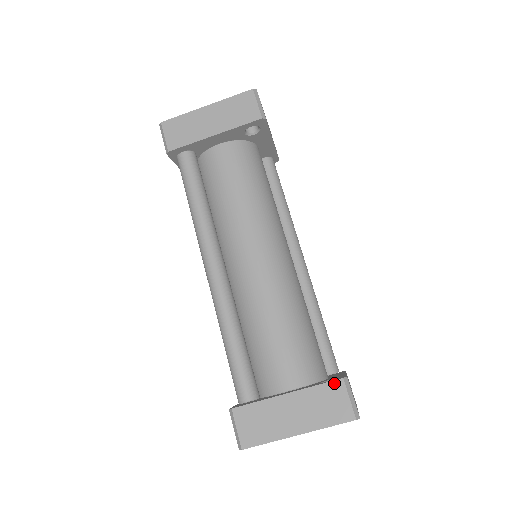
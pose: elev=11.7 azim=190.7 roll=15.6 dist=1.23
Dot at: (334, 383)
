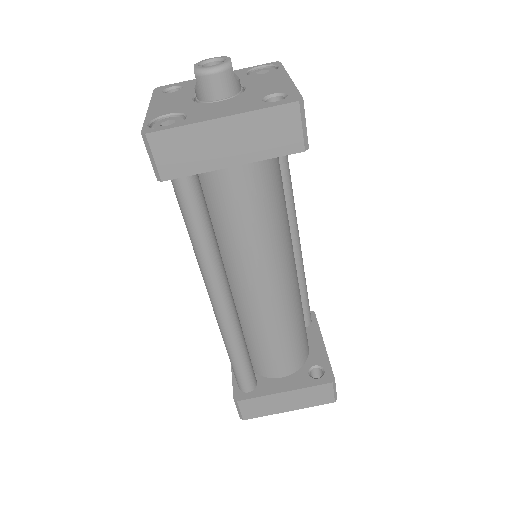
Dot at: (325, 385)
